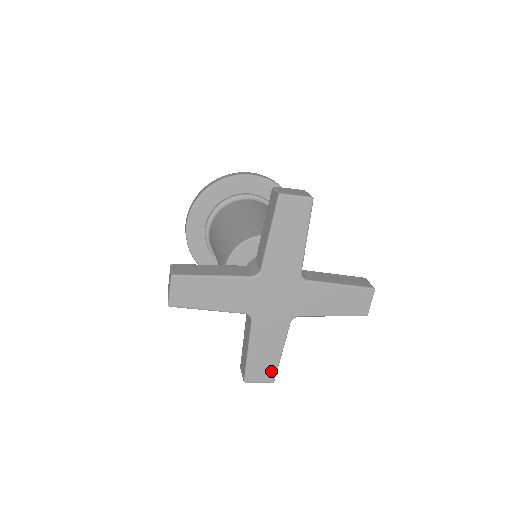
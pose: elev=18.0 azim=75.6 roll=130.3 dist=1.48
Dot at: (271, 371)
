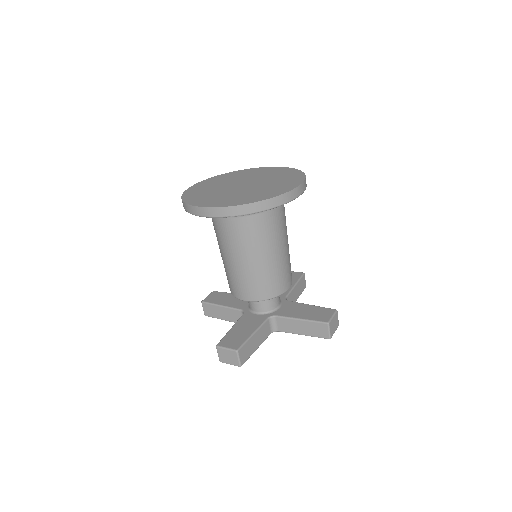
Dot at: occluded
